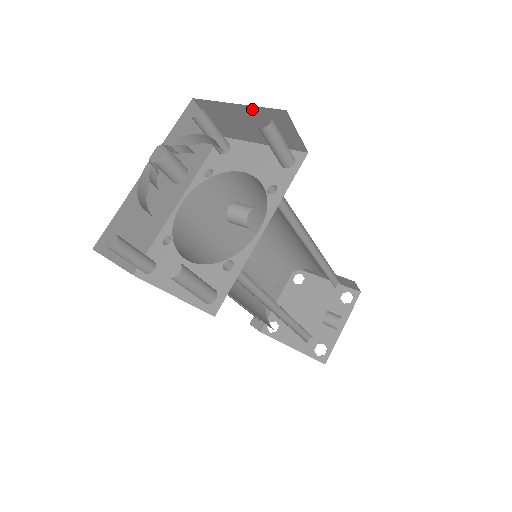
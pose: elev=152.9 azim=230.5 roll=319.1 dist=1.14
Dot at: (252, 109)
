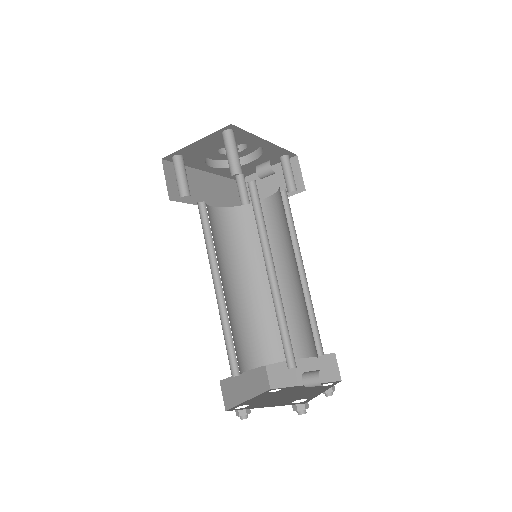
Dot at: (275, 167)
